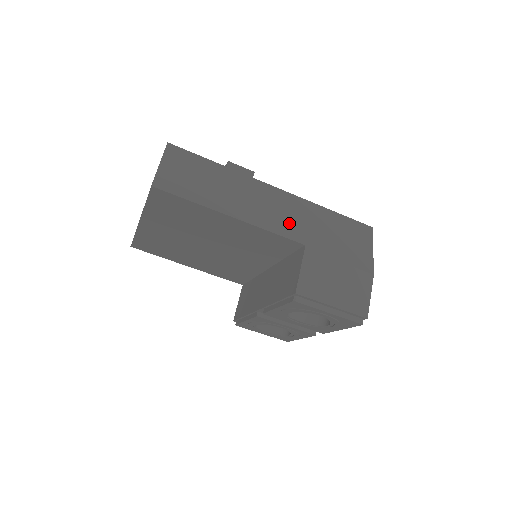
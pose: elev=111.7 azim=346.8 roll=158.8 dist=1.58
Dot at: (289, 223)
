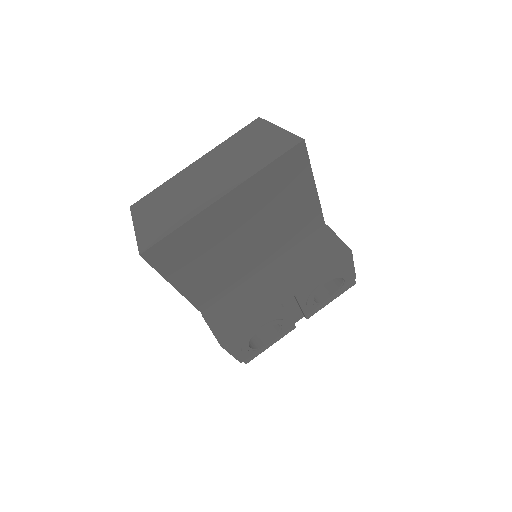
Dot at: occluded
